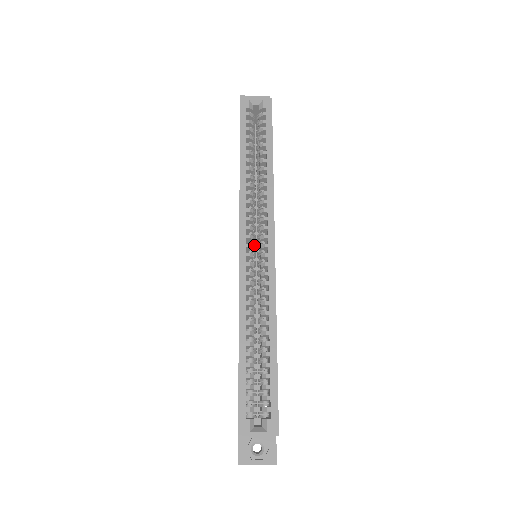
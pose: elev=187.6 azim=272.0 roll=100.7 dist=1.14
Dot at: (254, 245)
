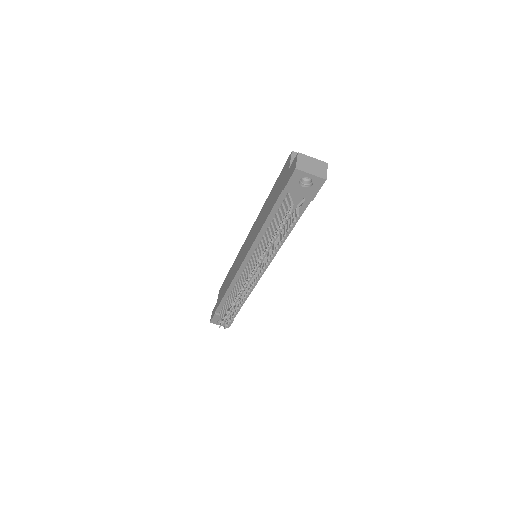
Dot at: occluded
